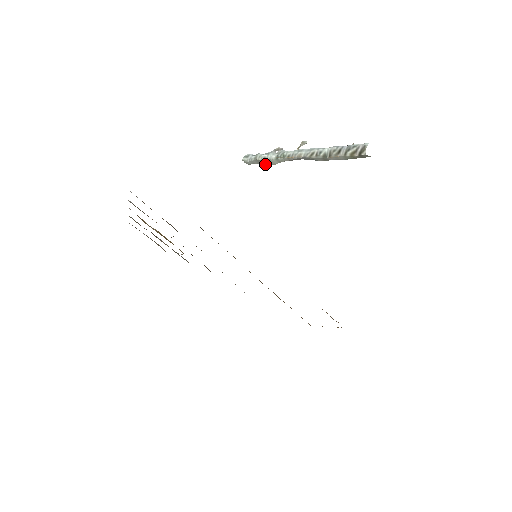
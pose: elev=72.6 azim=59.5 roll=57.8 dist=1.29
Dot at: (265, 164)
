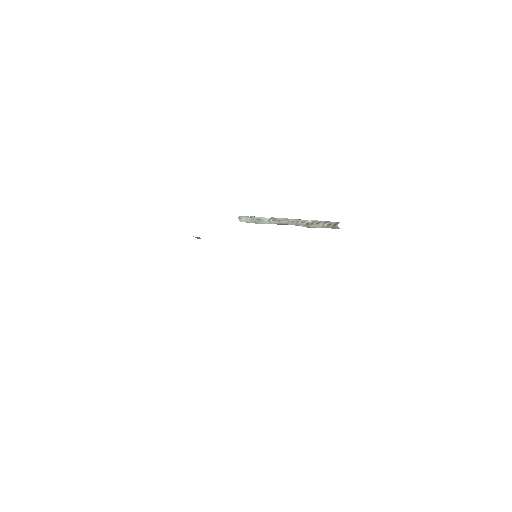
Dot at: (257, 223)
